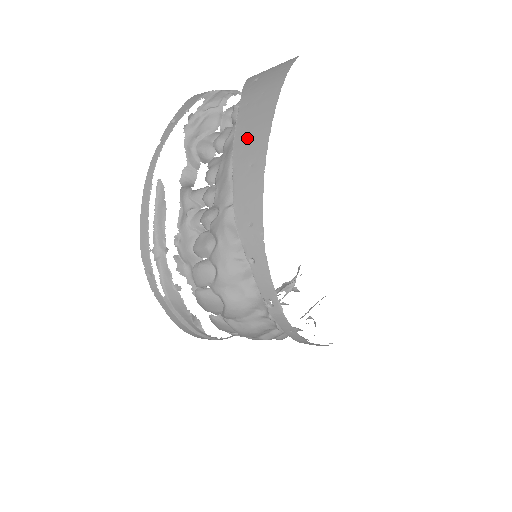
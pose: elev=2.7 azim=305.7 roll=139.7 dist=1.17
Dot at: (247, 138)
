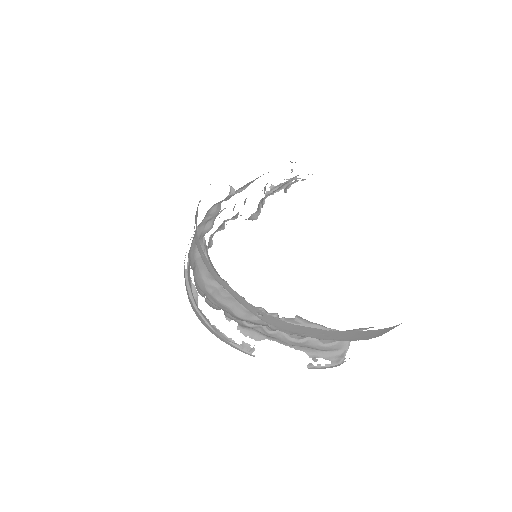
Dot at: occluded
